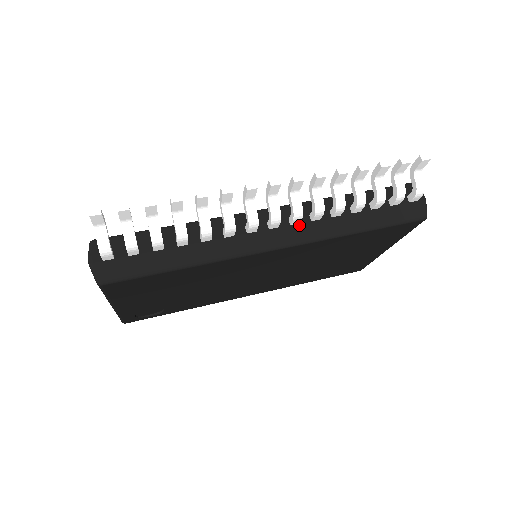
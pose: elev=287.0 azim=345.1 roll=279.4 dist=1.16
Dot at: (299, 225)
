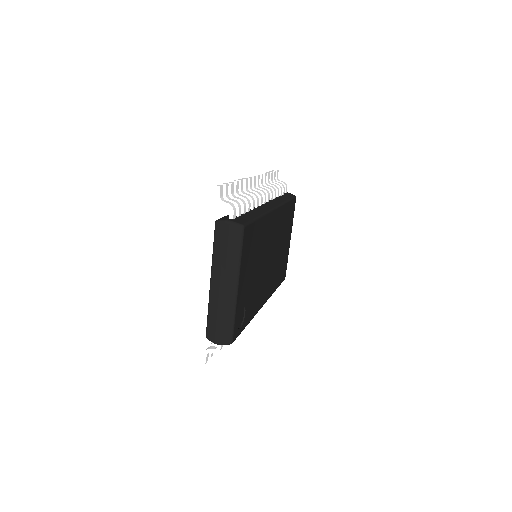
Dot at: (270, 202)
